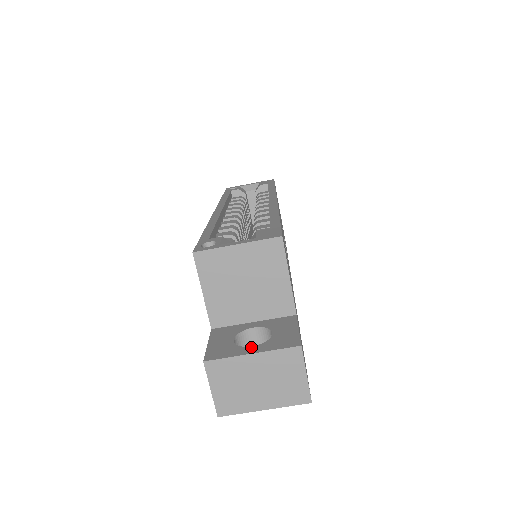
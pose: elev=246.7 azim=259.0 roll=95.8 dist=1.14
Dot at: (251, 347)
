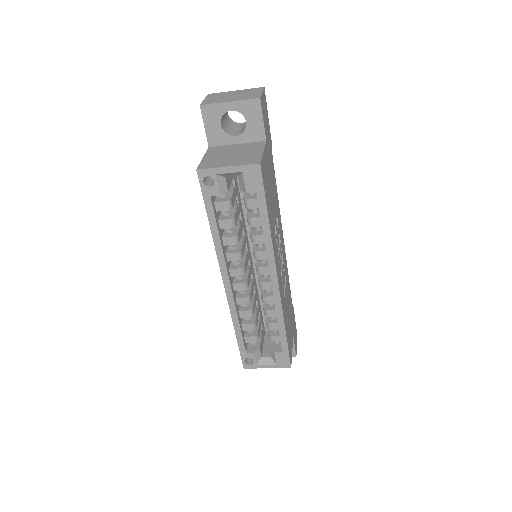
Dot at: occluded
